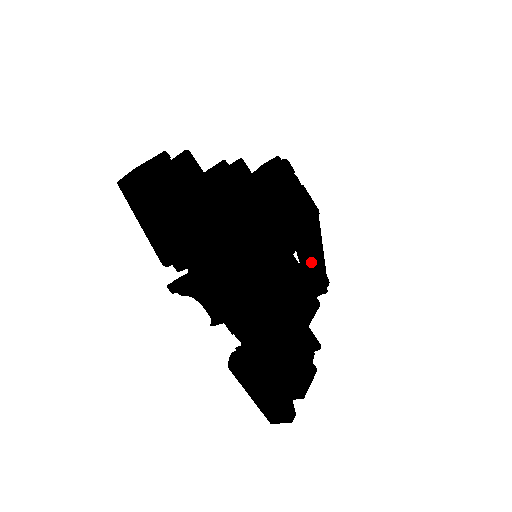
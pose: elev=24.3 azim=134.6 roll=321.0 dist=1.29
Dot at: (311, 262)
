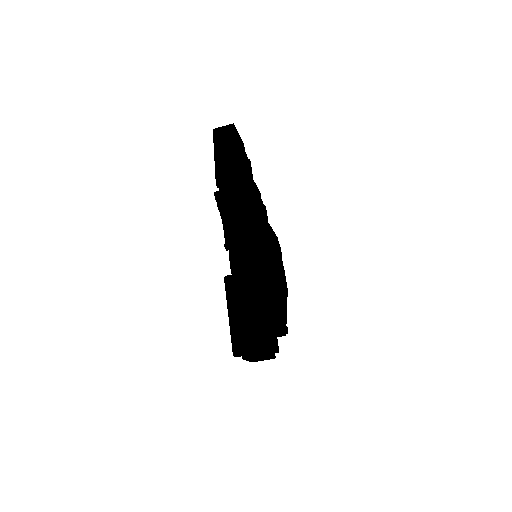
Dot at: occluded
